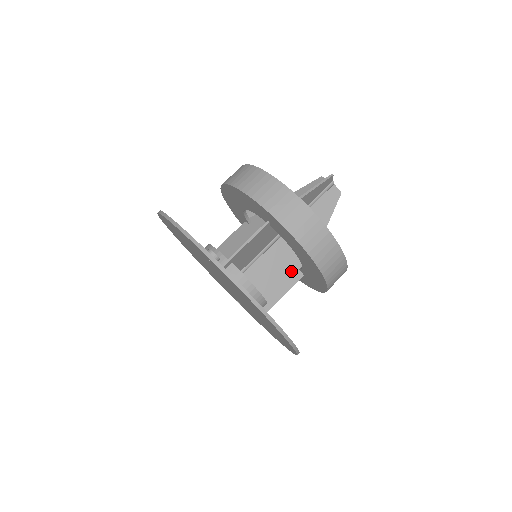
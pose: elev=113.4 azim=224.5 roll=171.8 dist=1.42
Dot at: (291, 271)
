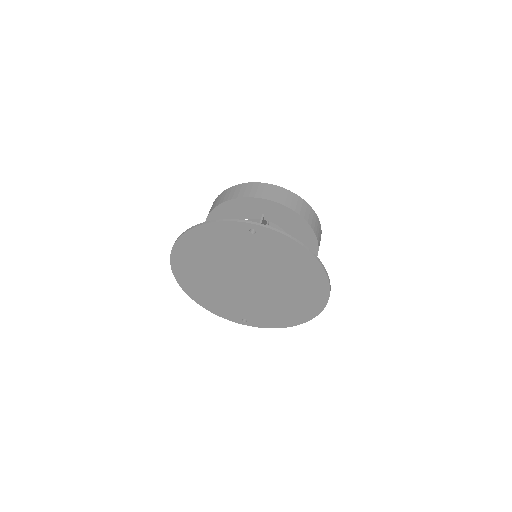
Dot at: occluded
